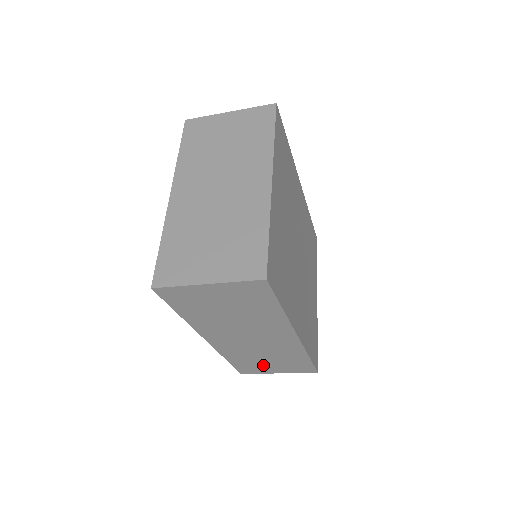
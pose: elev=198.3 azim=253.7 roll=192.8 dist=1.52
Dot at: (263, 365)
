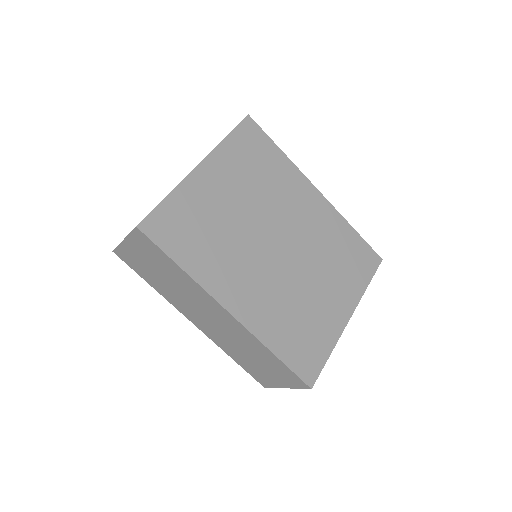
Dot at: (261, 370)
